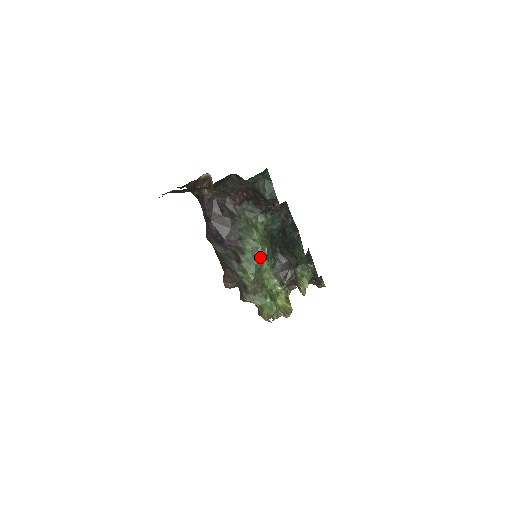
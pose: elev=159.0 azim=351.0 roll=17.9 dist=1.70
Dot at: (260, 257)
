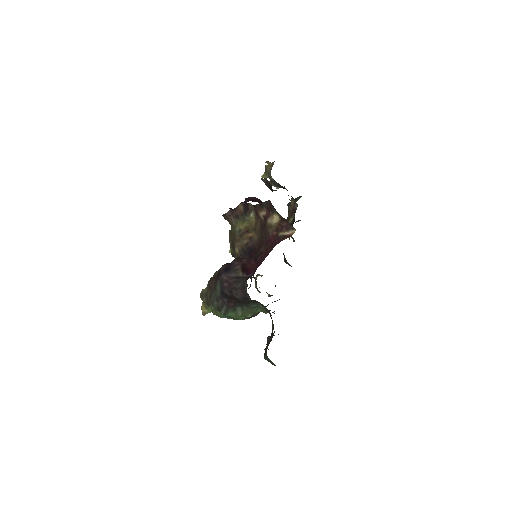
Dot at: (233, 319)
